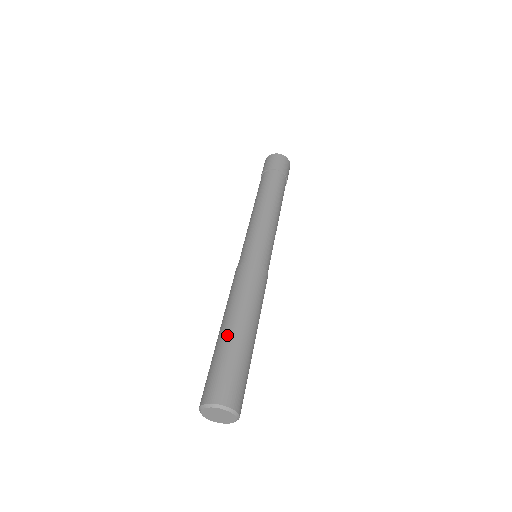
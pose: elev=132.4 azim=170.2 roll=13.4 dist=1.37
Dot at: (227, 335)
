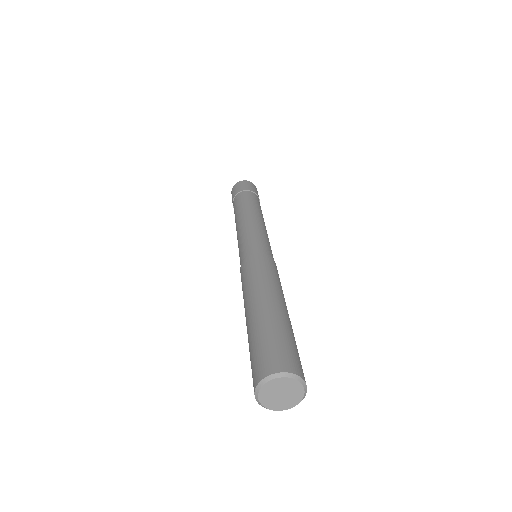
Dot at: (270, 310)
